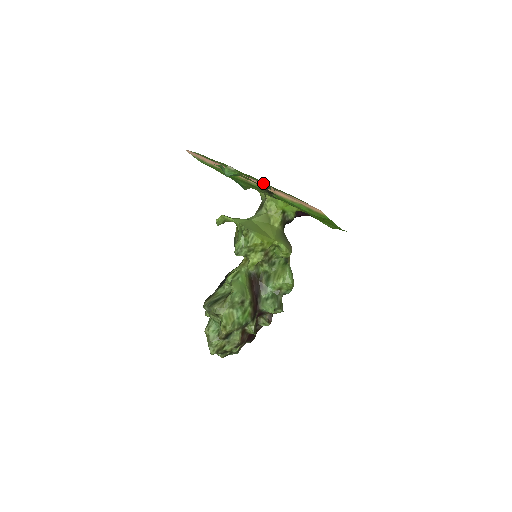
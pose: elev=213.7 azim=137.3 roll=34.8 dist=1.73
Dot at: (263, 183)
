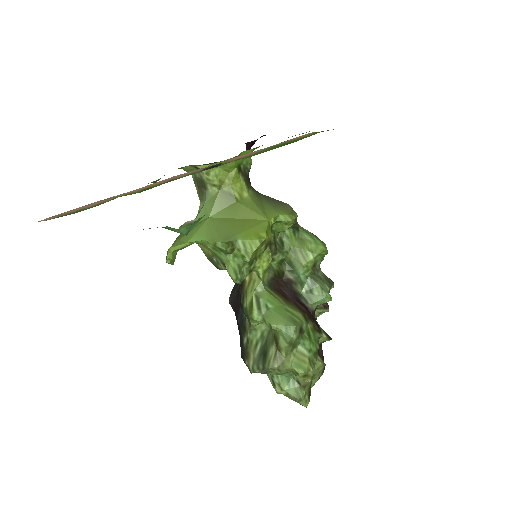
Dot at: occluded
